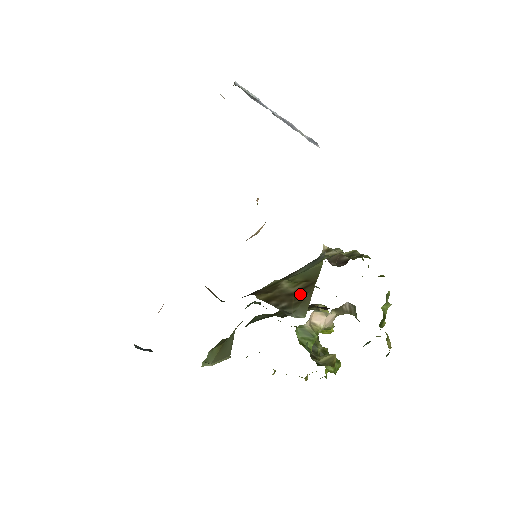
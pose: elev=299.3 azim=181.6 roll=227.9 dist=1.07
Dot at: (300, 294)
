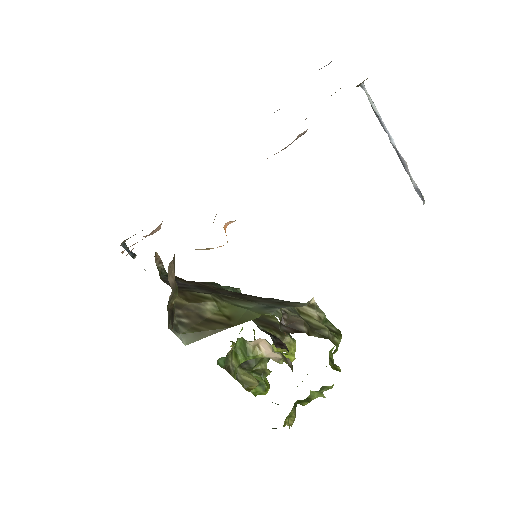
Dot at: (208, 324)
